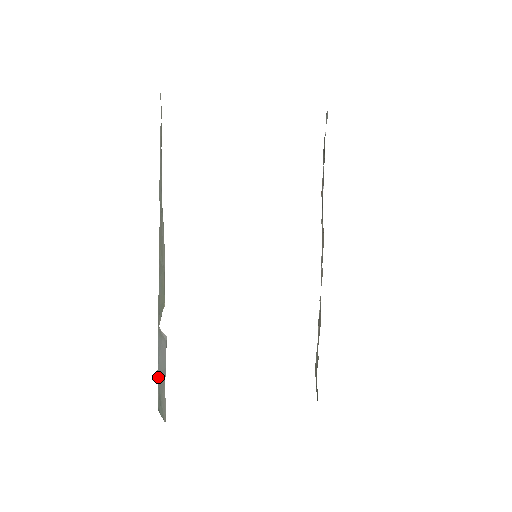
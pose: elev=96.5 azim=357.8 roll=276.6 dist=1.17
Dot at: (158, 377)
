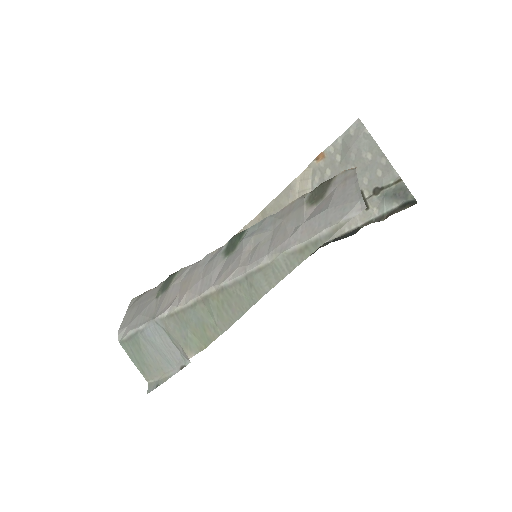
Dot at: (141, 342)
